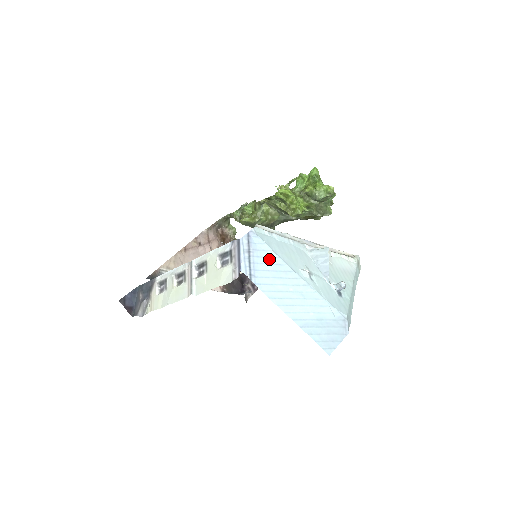
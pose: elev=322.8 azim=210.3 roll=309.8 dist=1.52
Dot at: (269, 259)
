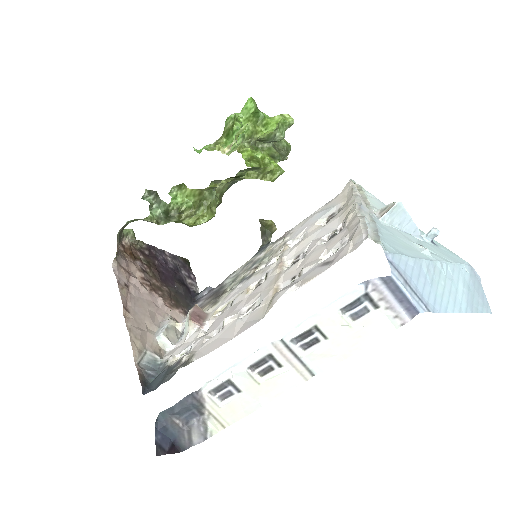
Dot at: (415, 270)
